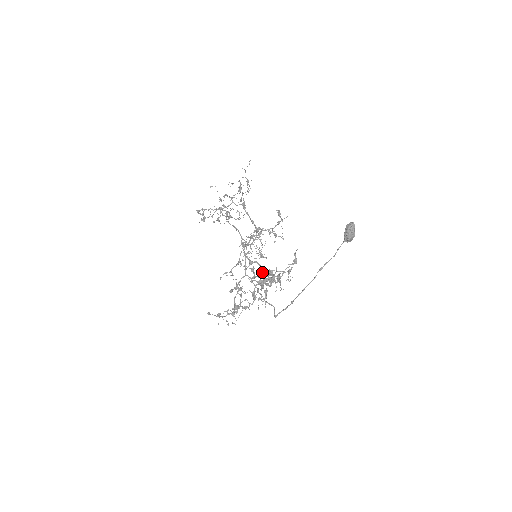
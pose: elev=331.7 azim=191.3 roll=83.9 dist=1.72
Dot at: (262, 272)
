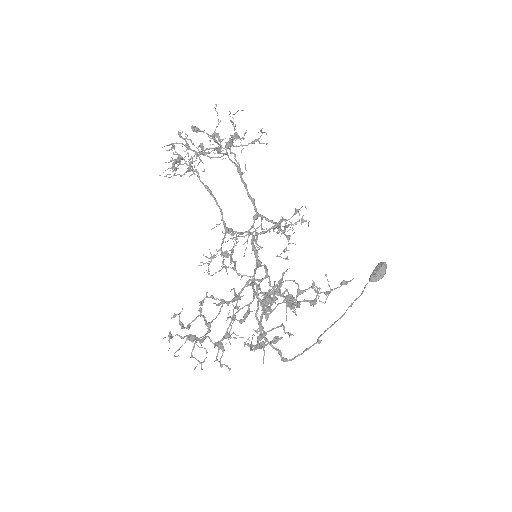
Dot at: (314, 287)
